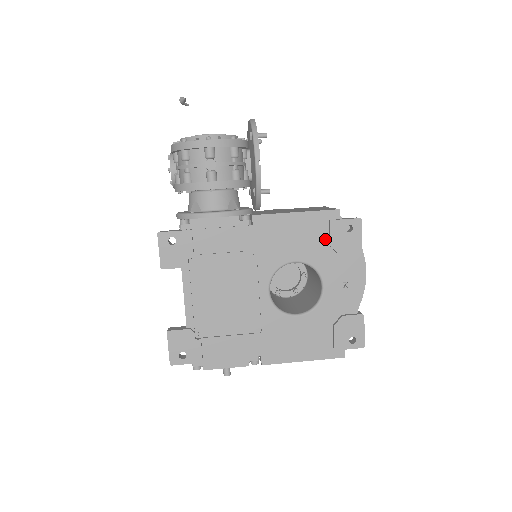
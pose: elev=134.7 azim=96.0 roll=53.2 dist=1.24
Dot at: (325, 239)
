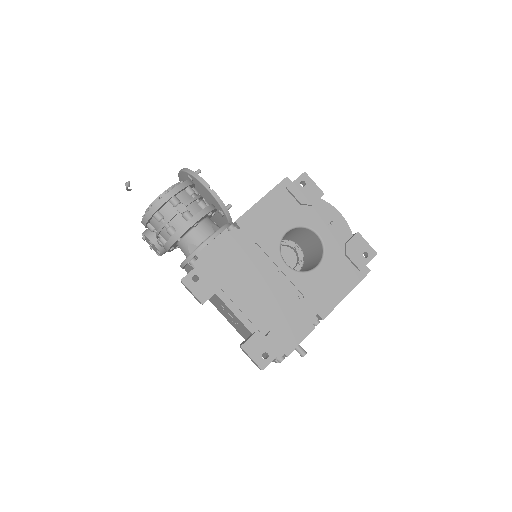
Dot at: (293, 202)
